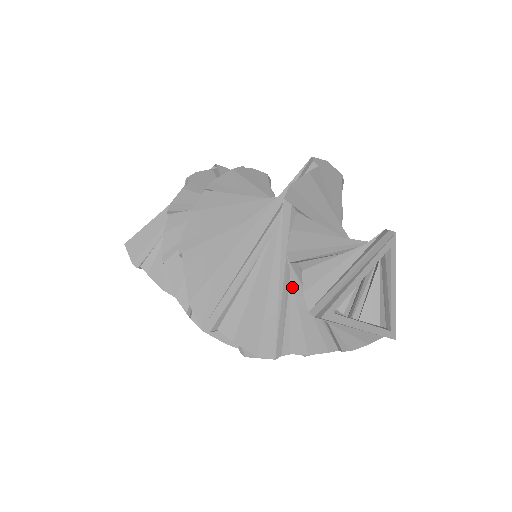
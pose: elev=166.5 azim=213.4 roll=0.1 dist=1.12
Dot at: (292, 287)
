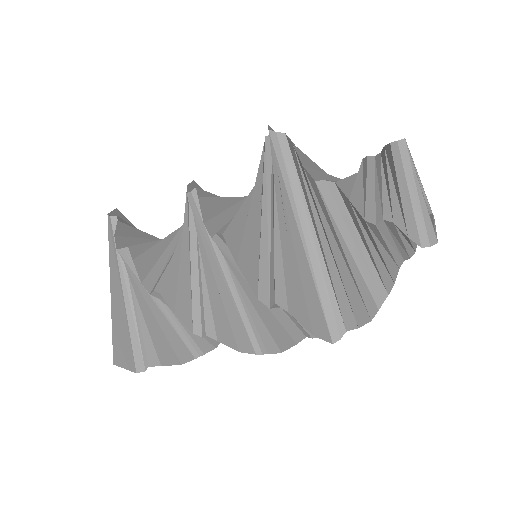
Dot at: (353, 176)
